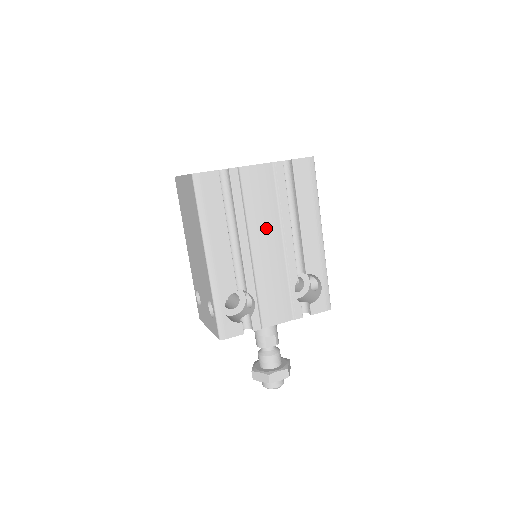
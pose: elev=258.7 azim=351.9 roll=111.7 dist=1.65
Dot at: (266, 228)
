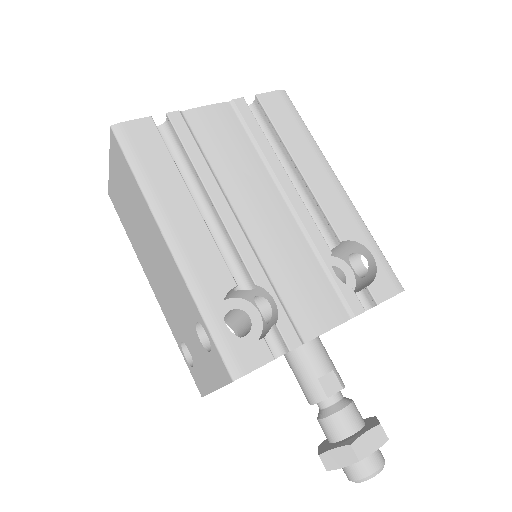
Dot at: (251, 184)
